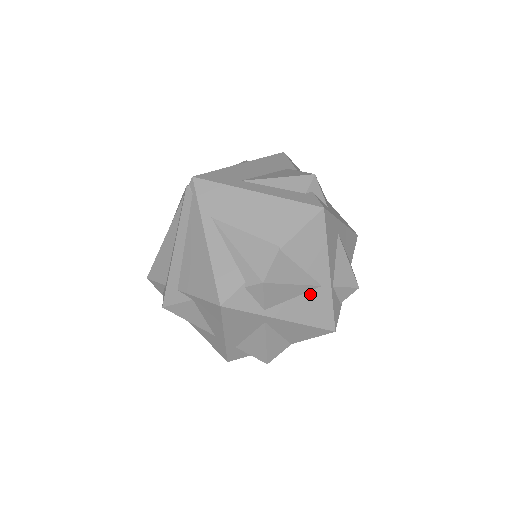
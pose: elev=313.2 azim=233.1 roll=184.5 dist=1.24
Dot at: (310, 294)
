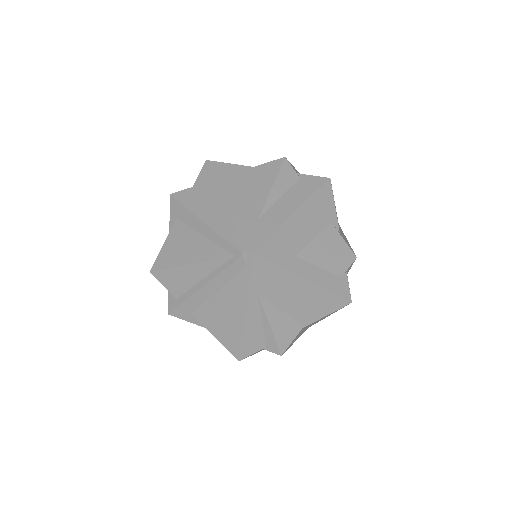
Dot at: occluded
